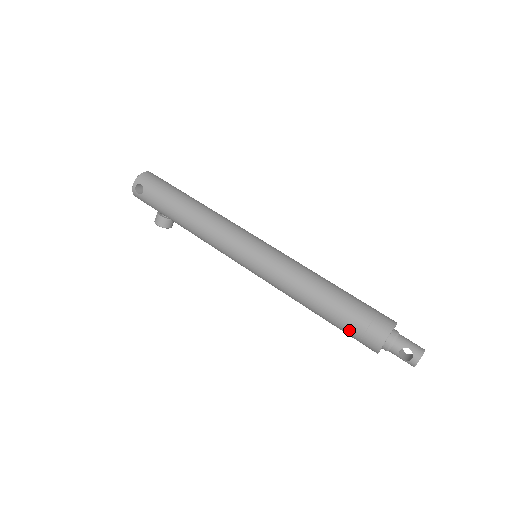
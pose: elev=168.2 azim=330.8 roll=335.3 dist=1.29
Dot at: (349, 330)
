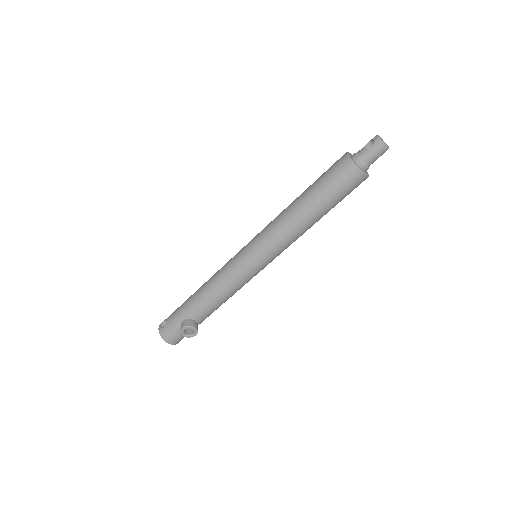
Dot at: (326, 180)
